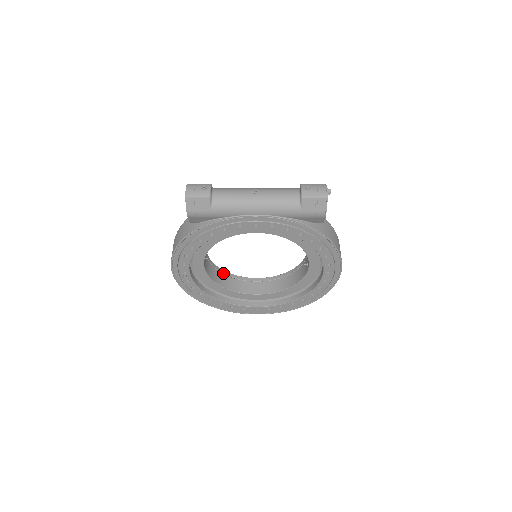
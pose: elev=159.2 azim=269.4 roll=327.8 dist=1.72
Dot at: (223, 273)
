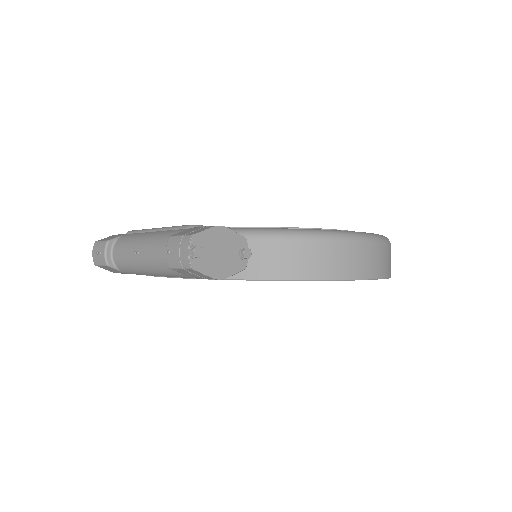
Dot at: occluded
